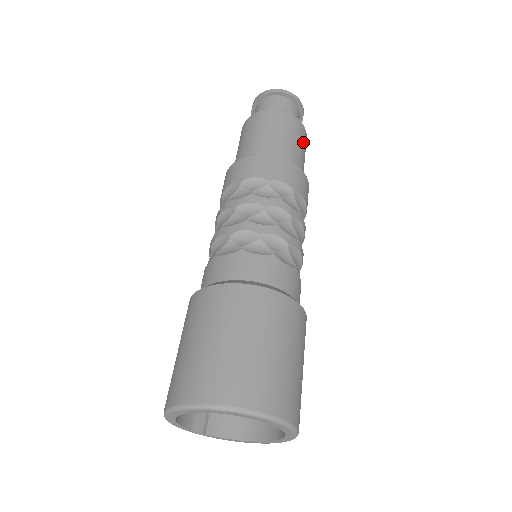
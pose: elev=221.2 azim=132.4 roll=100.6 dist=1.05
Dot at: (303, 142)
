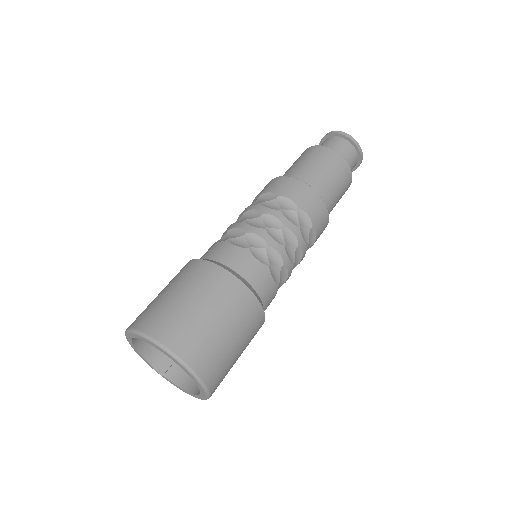
Dot at: (340, 175)
